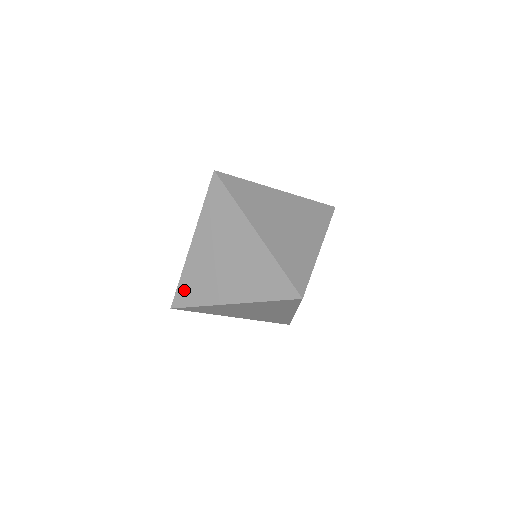
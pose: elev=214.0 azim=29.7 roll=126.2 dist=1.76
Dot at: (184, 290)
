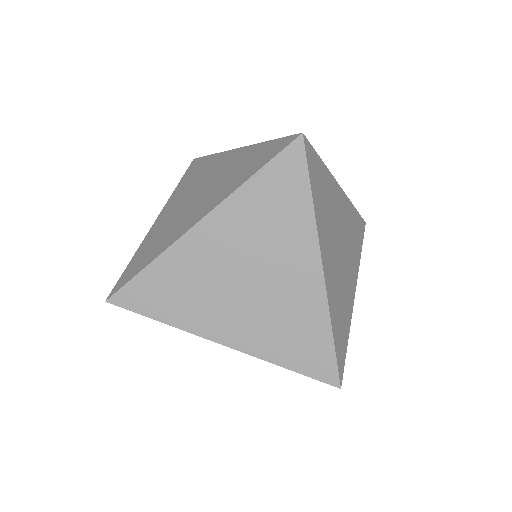
Dot at: (146, 287)
